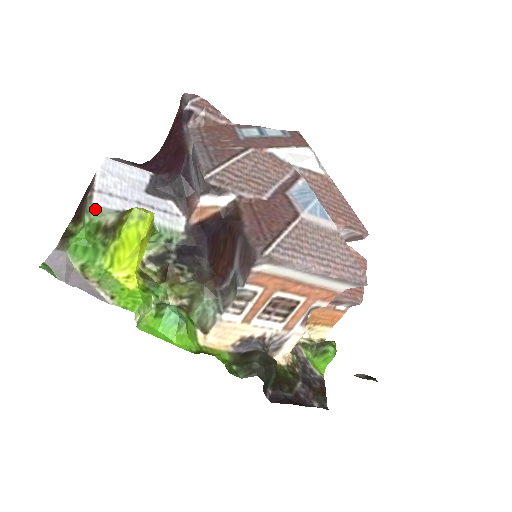
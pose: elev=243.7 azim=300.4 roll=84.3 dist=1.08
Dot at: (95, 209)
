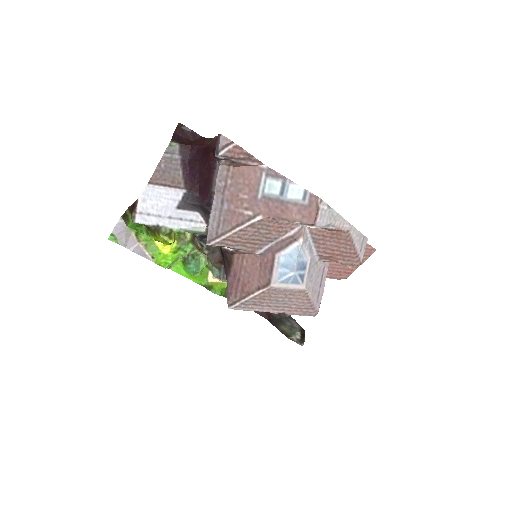
Dot at: (137, 223)
